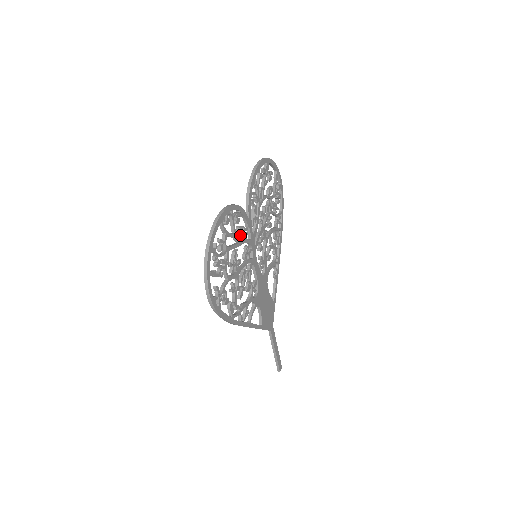
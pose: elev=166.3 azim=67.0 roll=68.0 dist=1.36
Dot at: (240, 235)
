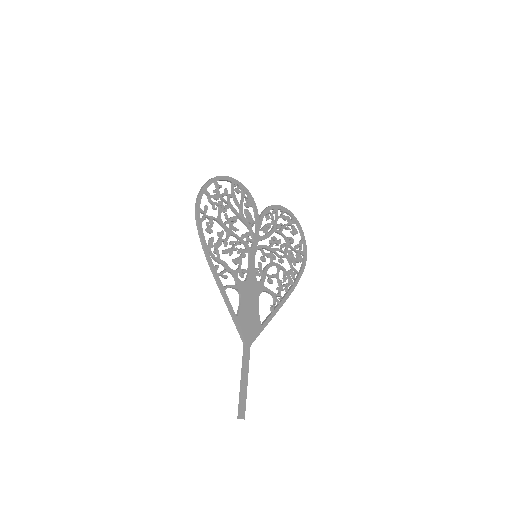
Dot at: (246, 218)
